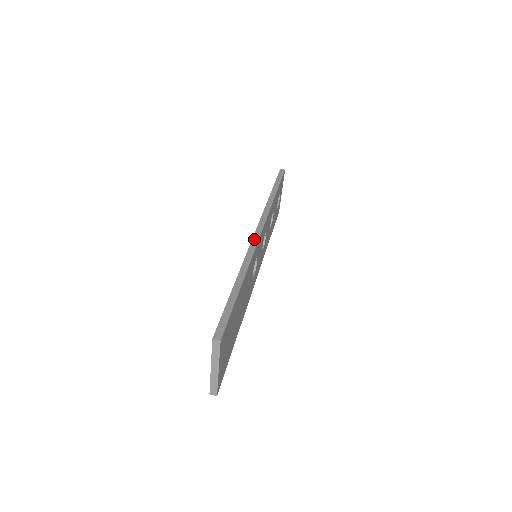
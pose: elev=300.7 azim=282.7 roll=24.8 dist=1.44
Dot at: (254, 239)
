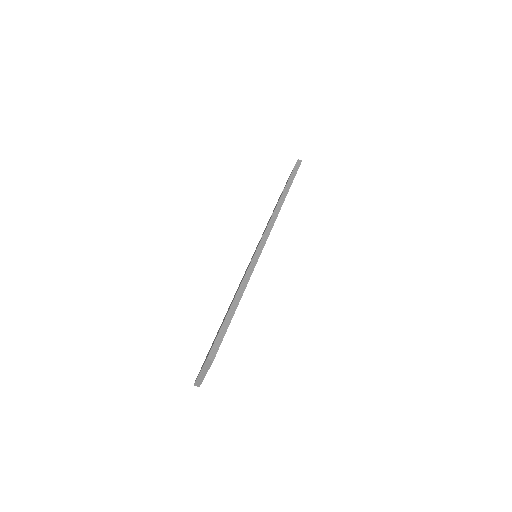
Dot at: (258, 249)
